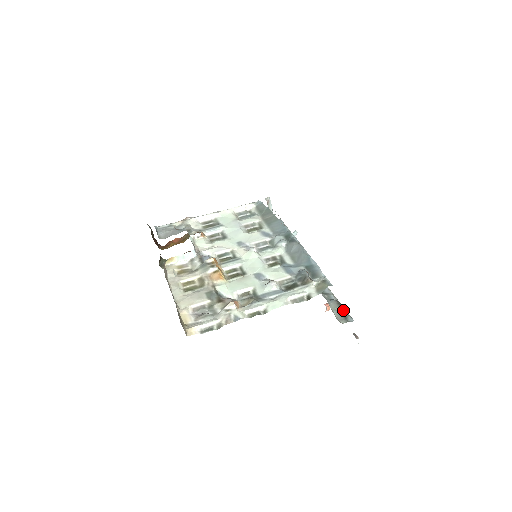
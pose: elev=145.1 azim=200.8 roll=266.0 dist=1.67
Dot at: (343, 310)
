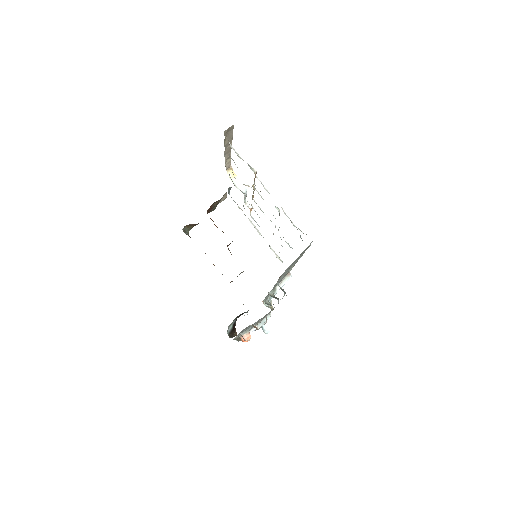
Dot at: occluded
